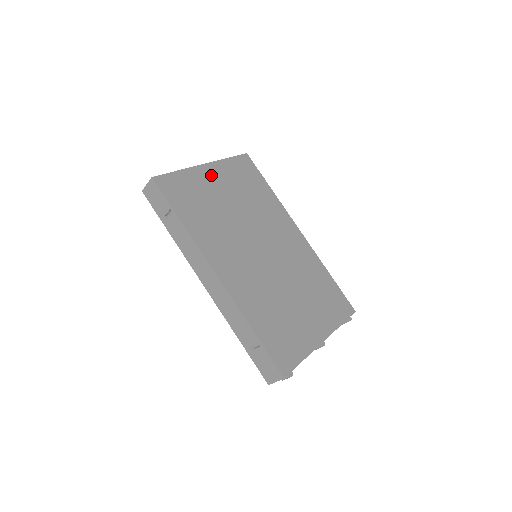
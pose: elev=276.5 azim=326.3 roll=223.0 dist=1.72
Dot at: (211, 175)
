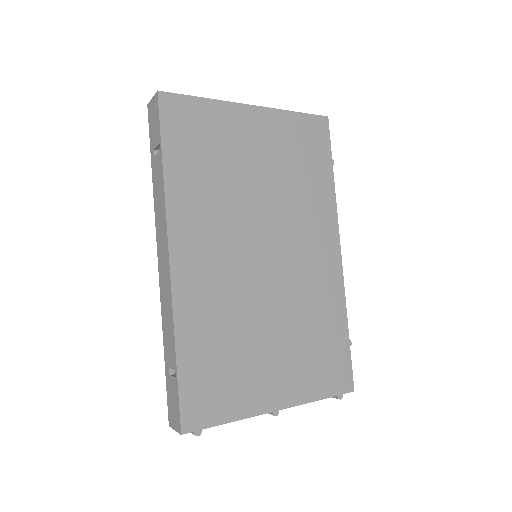
Dot at: (252, 124)
